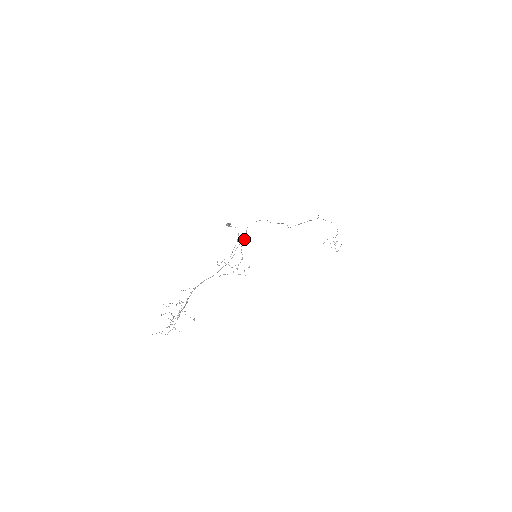
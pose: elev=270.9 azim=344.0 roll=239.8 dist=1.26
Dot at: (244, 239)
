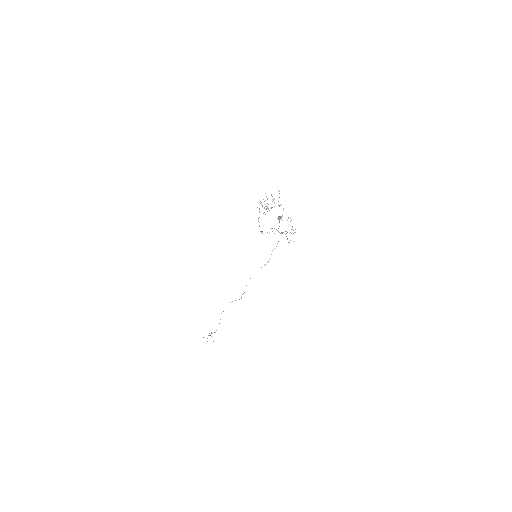
Dot at: occluded
